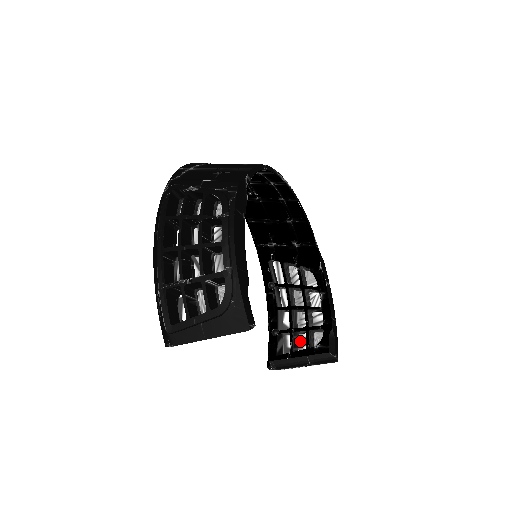
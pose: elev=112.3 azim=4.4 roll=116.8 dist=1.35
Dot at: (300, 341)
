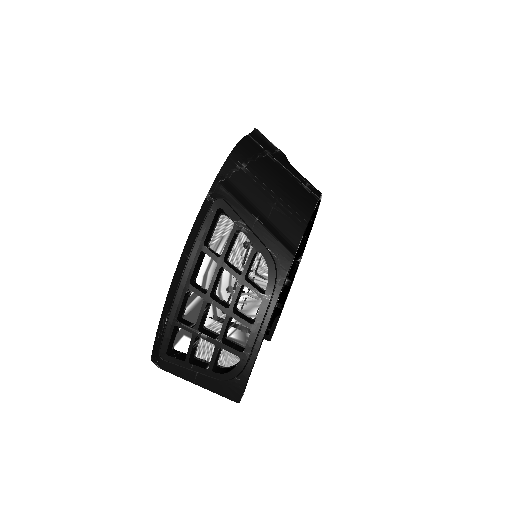
Dot at: occluded
